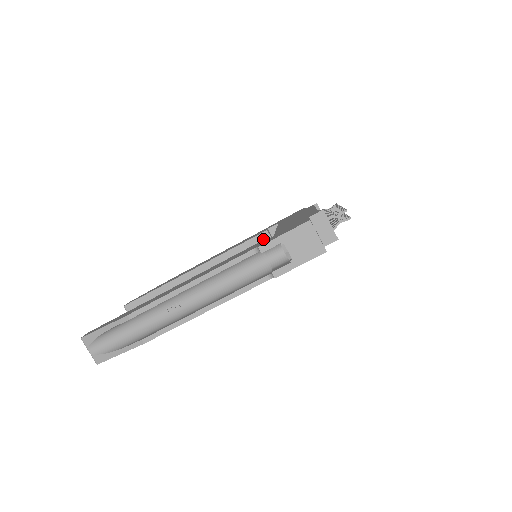
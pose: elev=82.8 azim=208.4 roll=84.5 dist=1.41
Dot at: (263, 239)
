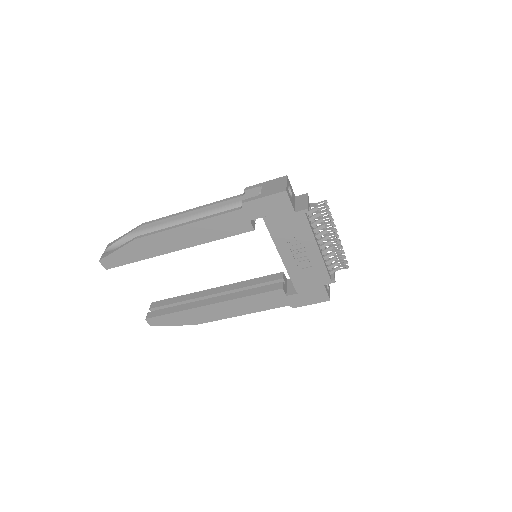
Dot at: (277, 277)
